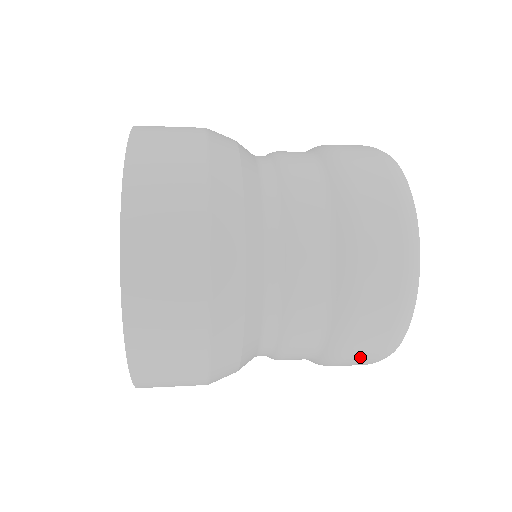
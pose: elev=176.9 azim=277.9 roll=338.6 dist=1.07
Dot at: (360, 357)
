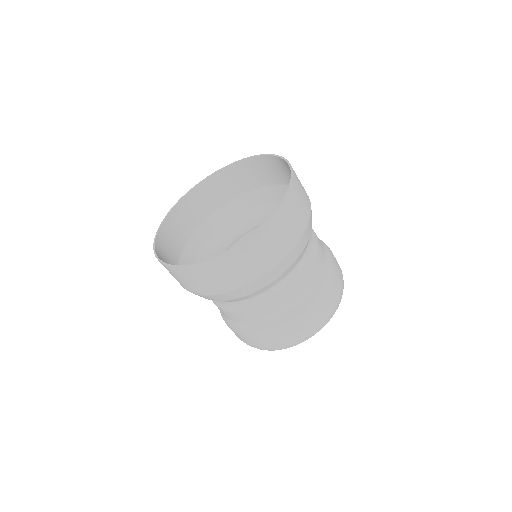
Dot at: (338, 273)
